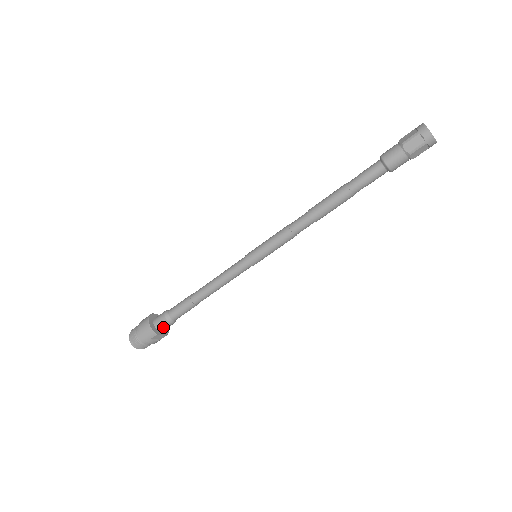
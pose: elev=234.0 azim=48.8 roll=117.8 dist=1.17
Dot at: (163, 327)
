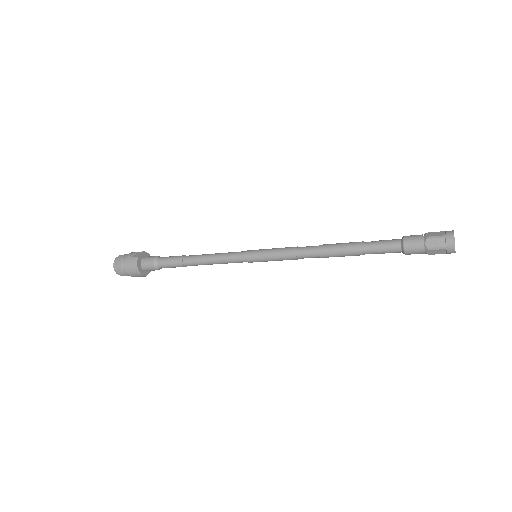
Dot at: (151, 270)
